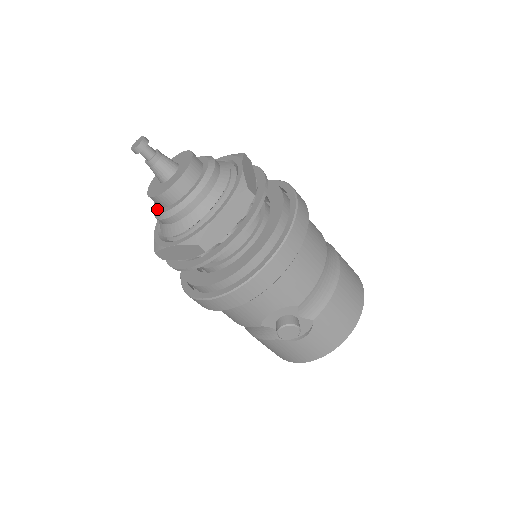
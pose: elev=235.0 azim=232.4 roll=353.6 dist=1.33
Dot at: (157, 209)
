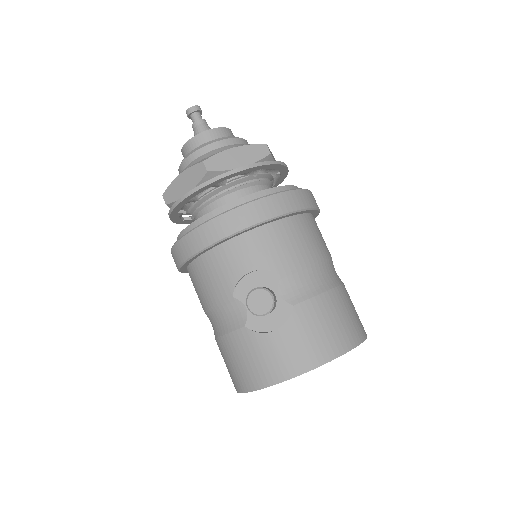
Dot at: occluded
